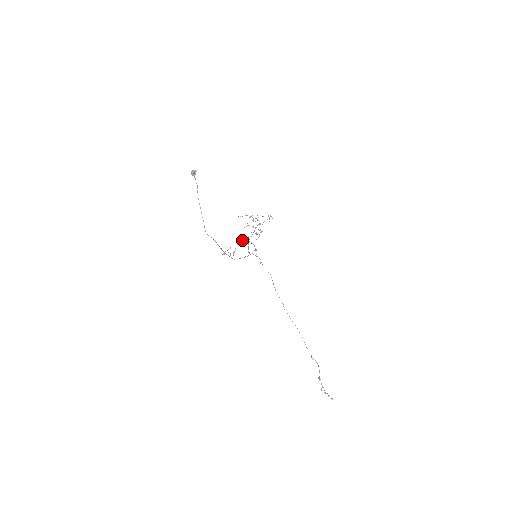
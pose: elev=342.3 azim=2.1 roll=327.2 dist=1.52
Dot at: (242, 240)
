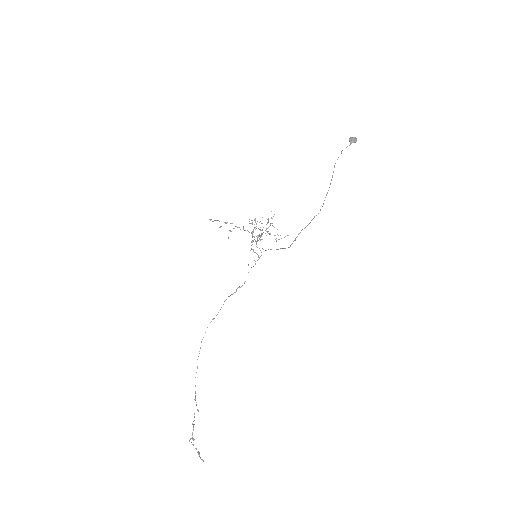
Dot at: (243, 228)
